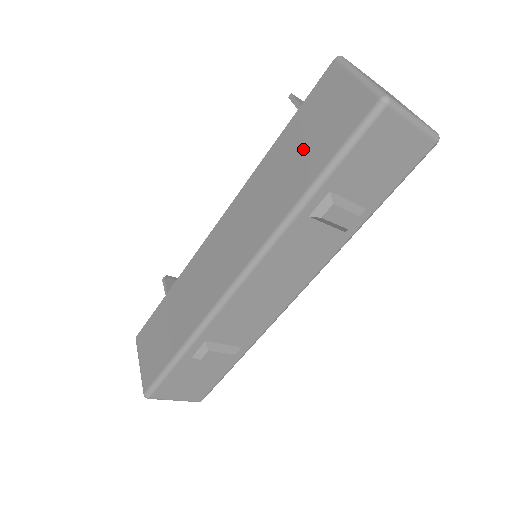
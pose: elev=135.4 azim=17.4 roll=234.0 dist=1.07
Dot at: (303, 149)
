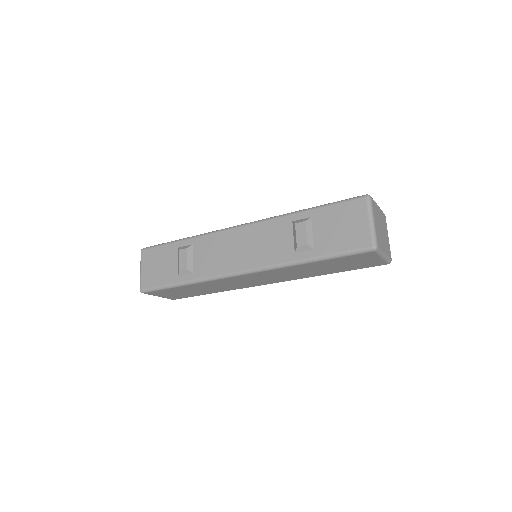
Dot at: occluded
